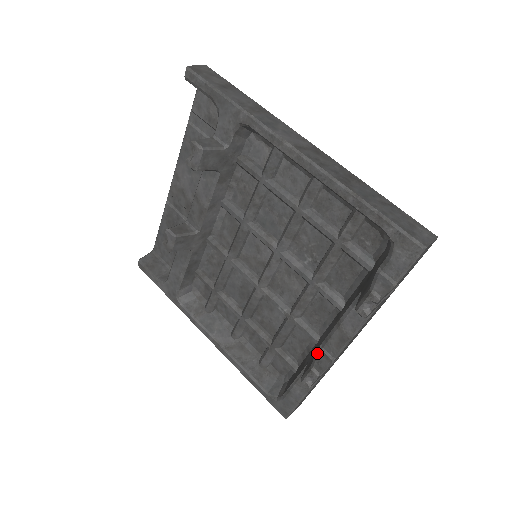
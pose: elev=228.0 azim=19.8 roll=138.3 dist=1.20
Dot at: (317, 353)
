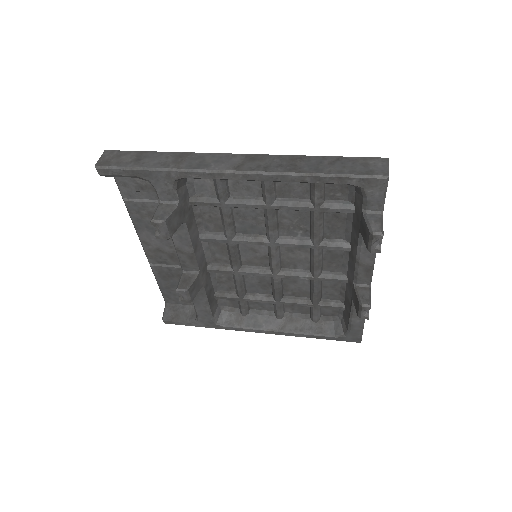
Dot at: (356, 291)
